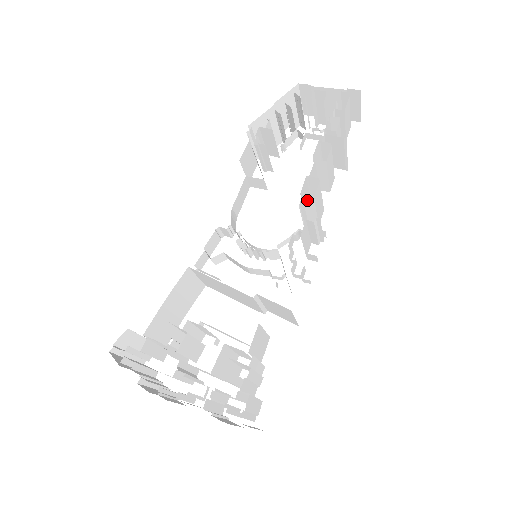
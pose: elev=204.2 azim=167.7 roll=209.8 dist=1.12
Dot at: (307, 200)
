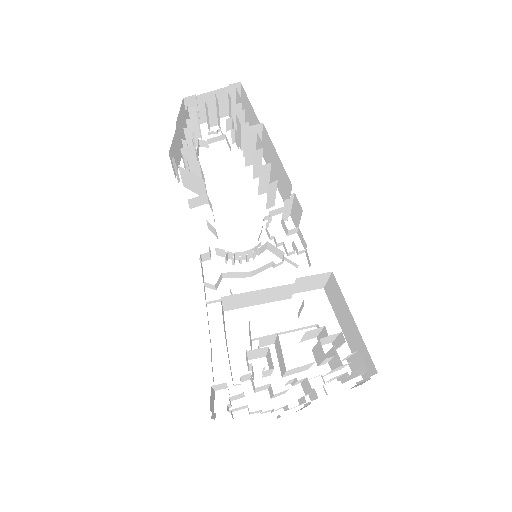
Dot at: (271, 185)
